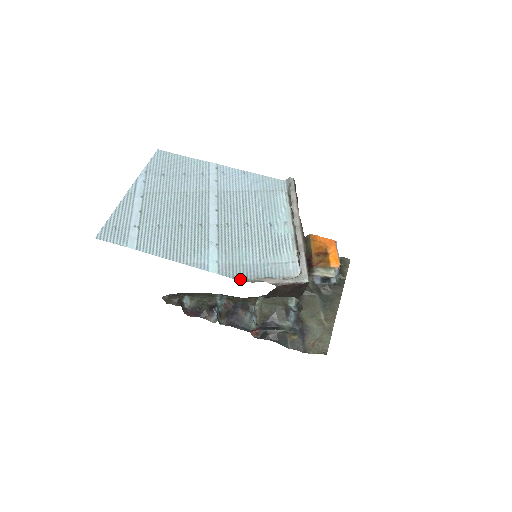
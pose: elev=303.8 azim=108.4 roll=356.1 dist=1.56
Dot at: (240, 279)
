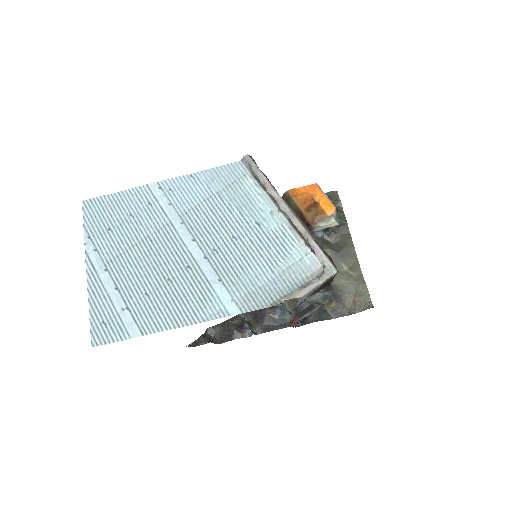
Dot at: (267, 306)
